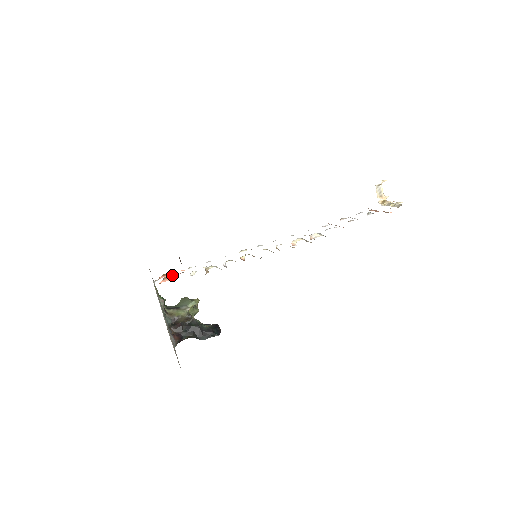
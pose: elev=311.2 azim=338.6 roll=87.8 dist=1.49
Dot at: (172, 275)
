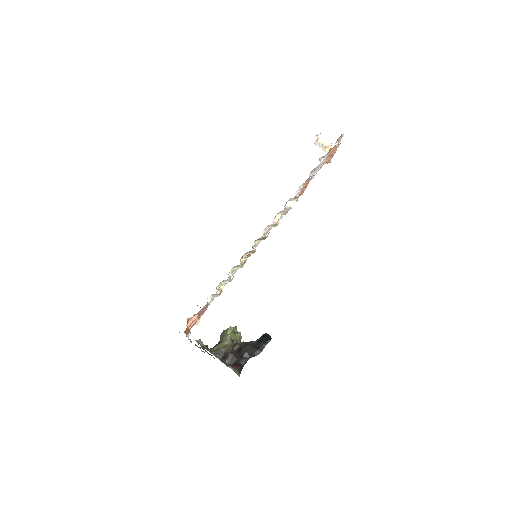
Dot at: (199, 321)
